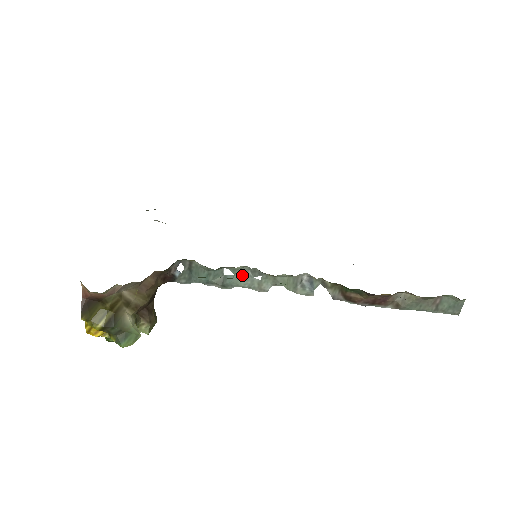
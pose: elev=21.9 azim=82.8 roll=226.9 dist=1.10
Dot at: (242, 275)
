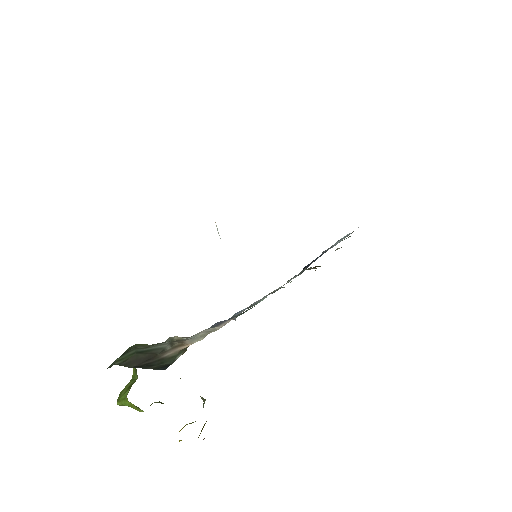
Dot at: occluded
